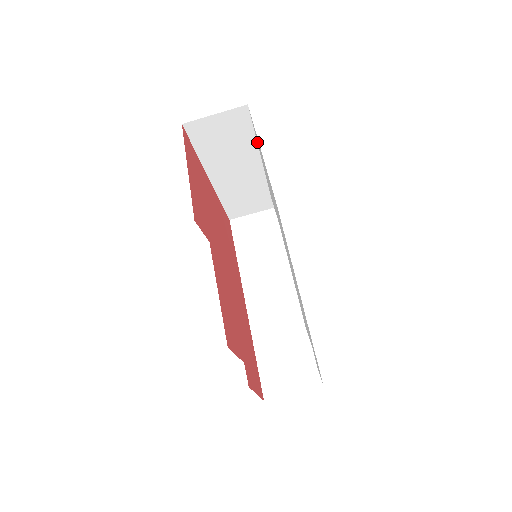
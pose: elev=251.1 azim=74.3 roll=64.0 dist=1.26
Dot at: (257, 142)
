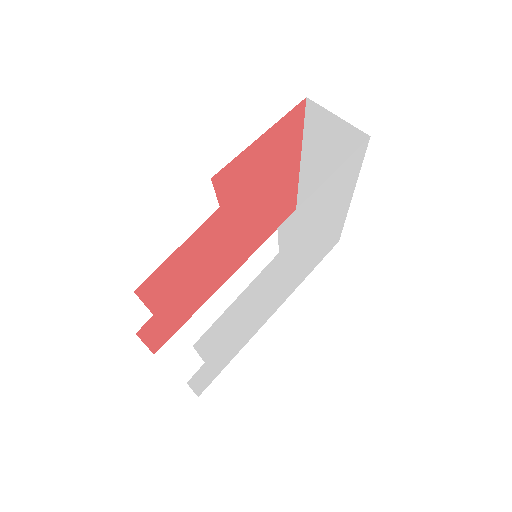
Dot at: (335, 173)
